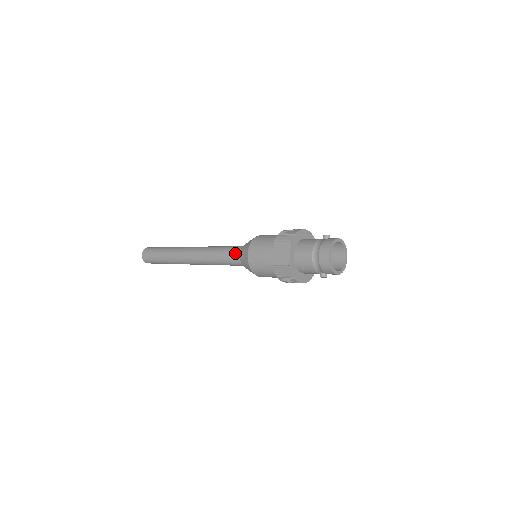
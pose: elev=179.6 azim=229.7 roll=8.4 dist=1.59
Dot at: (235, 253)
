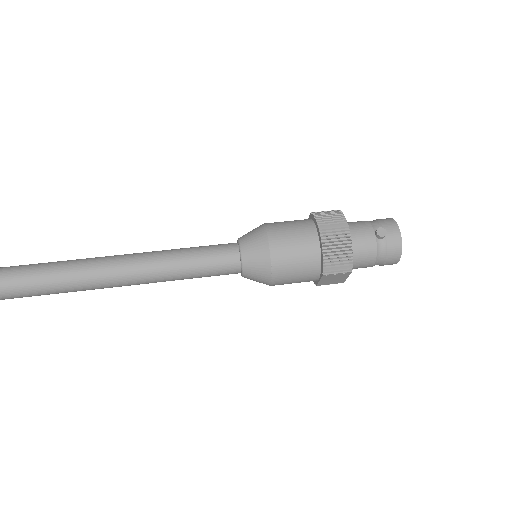
Dot at: (229, 273)
